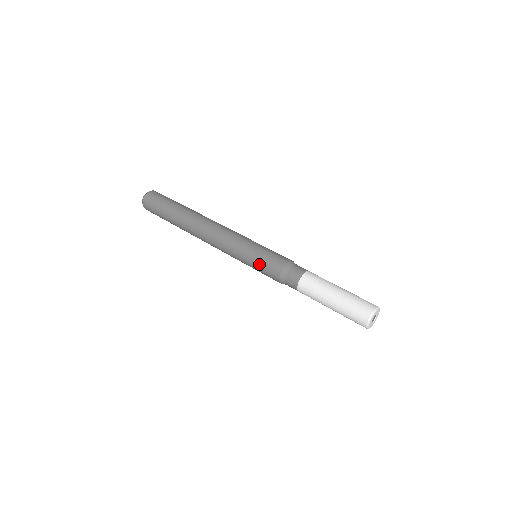
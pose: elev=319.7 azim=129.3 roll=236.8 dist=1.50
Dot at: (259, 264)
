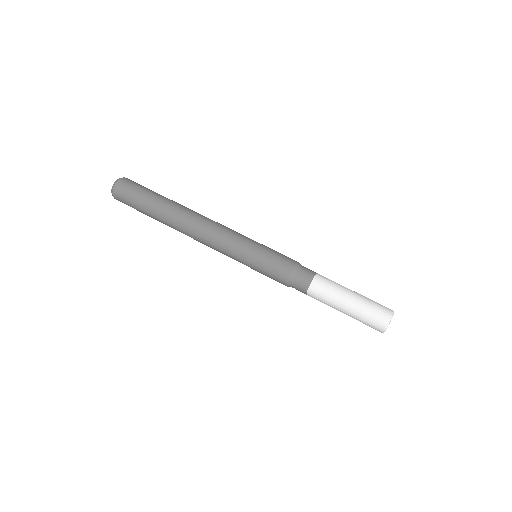
Dot at: (263, 274)
